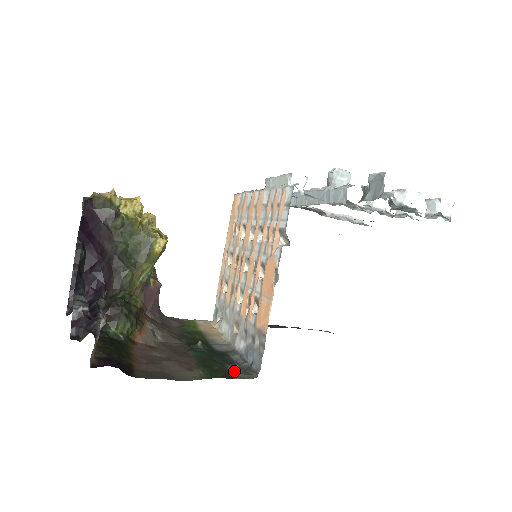
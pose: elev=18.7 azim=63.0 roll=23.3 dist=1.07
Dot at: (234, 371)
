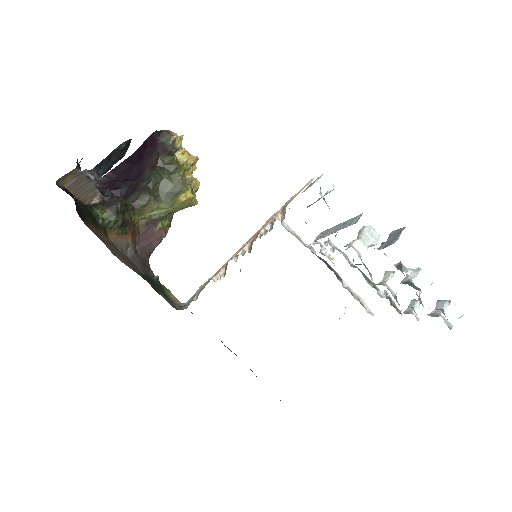
Dot at: occluded
